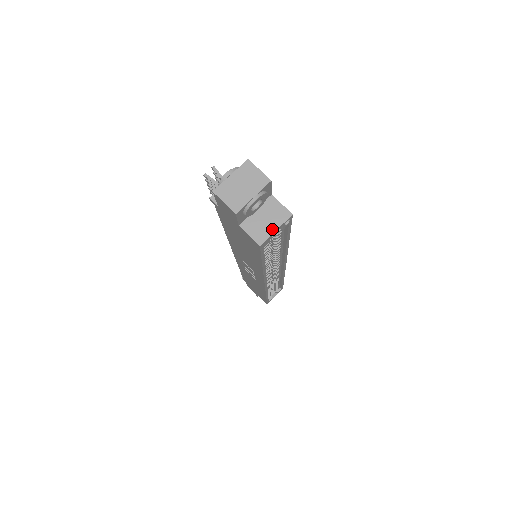
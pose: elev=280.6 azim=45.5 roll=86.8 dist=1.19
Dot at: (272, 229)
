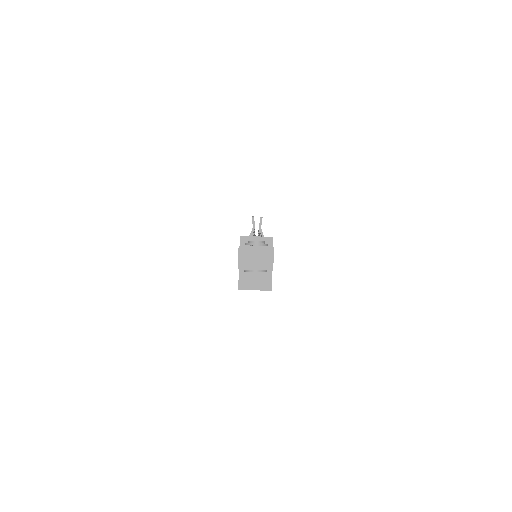
Dot at: (253, 287)
